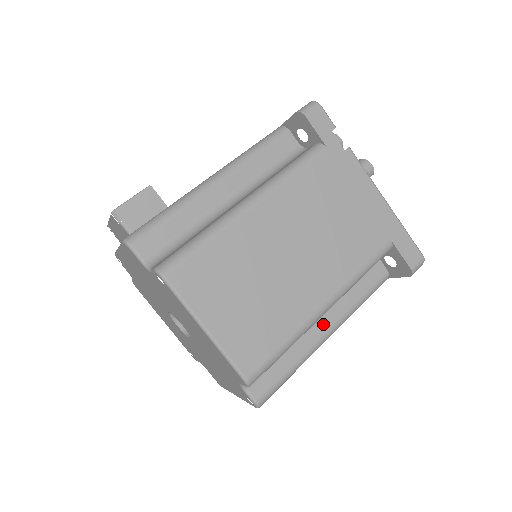
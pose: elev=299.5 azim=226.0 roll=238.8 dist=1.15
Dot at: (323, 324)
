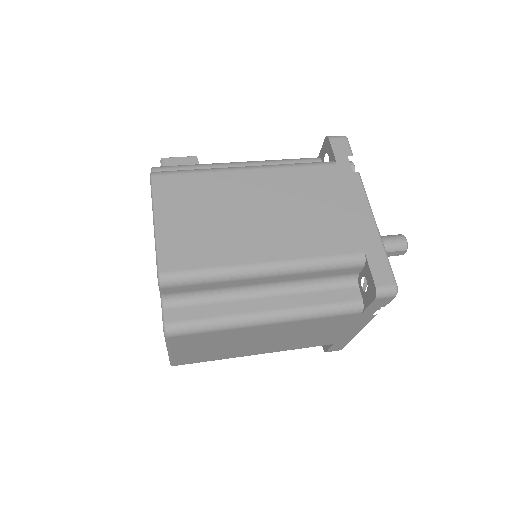
Dot at: (268, 303)
